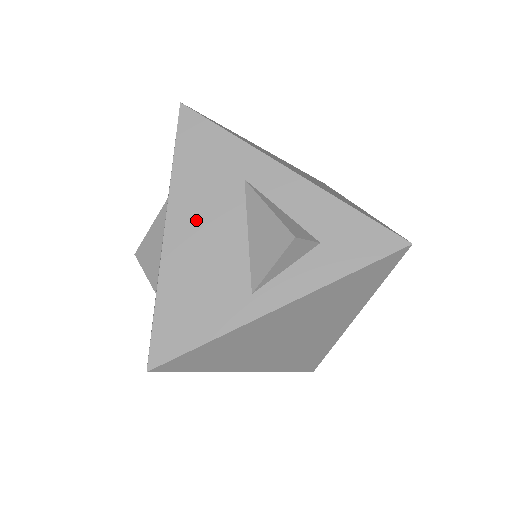
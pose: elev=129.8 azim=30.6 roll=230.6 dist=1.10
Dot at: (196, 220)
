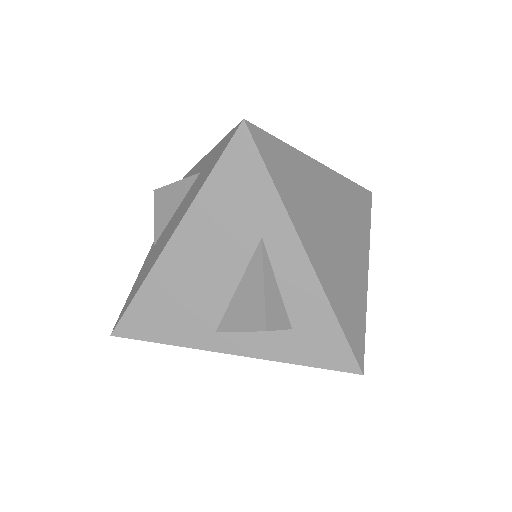
Dot at: (201, 246)
